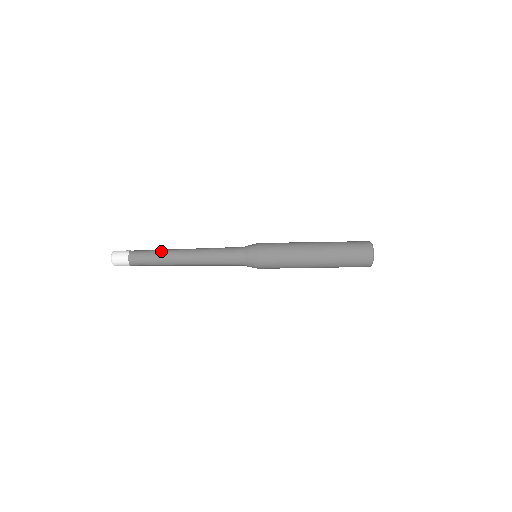
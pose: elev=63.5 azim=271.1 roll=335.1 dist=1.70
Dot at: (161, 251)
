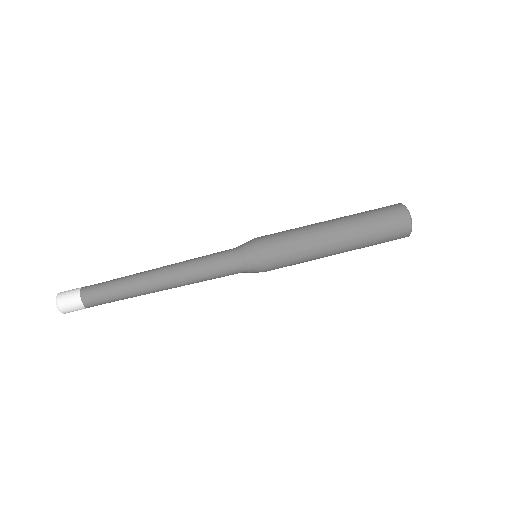
Dot at: (125, 276)
